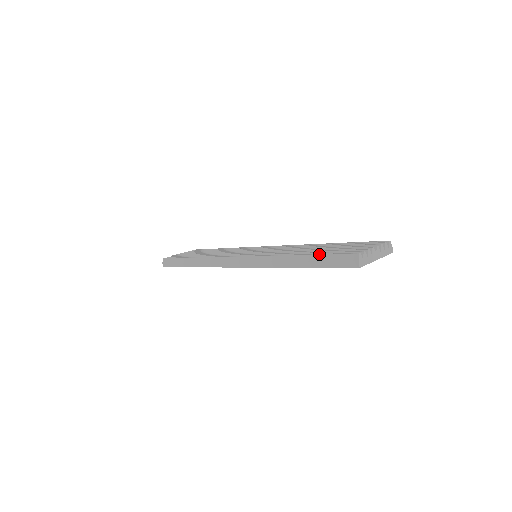
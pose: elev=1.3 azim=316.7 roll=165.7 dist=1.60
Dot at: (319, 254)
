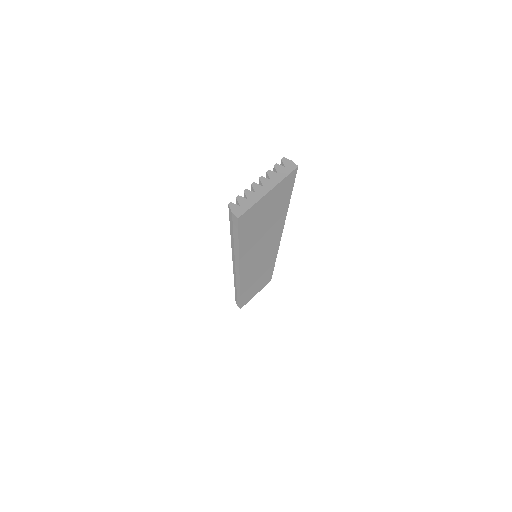
Dot at: occluded
